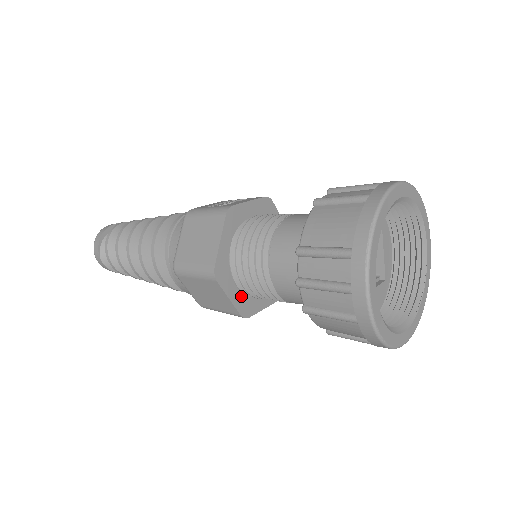
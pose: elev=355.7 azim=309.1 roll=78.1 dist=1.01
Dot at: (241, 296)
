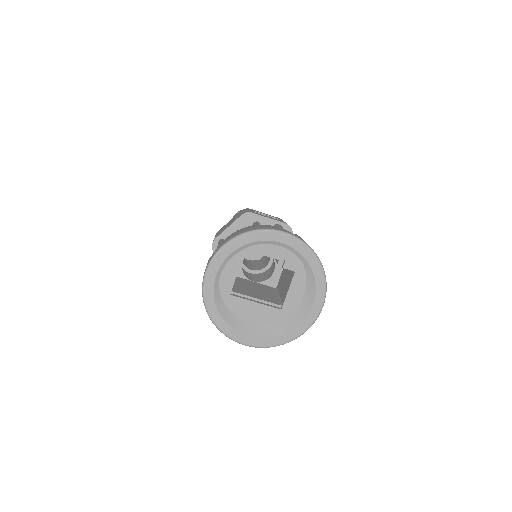
Dot at: occluded
